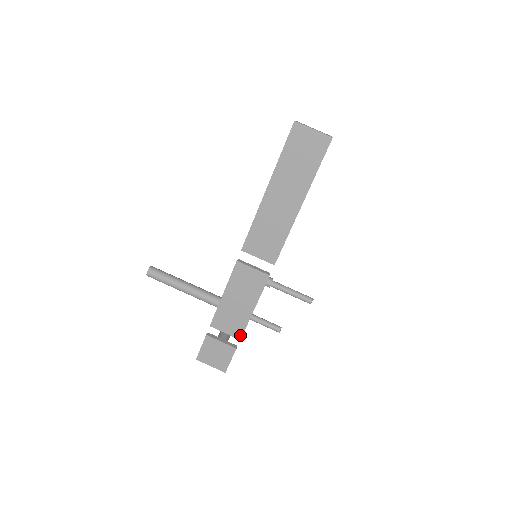
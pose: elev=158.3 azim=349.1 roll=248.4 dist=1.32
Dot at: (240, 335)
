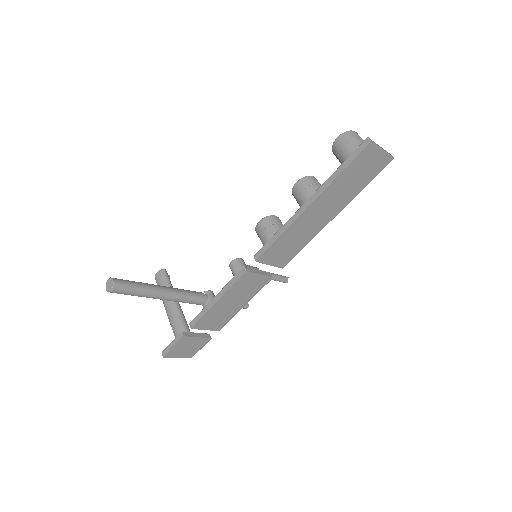
Dot at: (220, 328)
